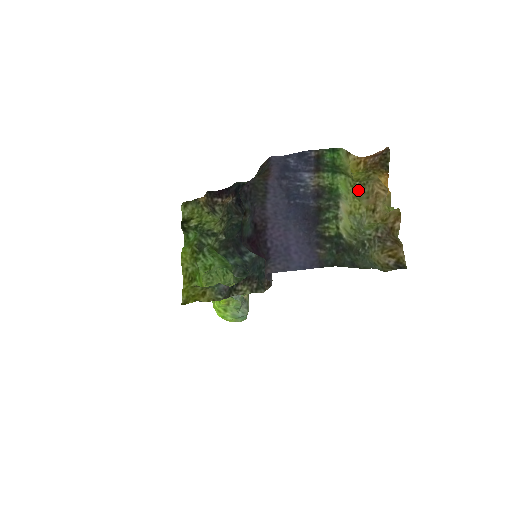
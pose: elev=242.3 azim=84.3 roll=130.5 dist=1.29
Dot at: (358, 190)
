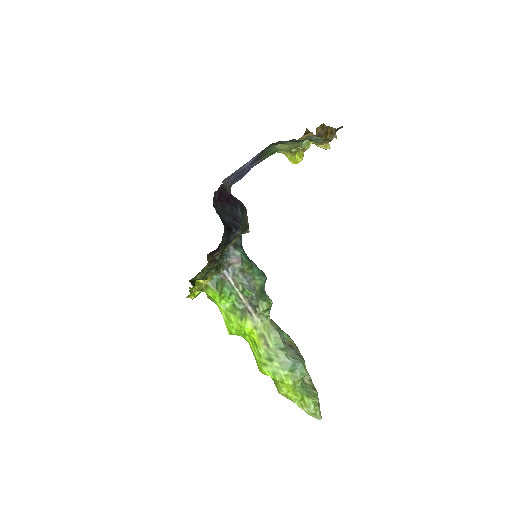
Dot at: occluded
